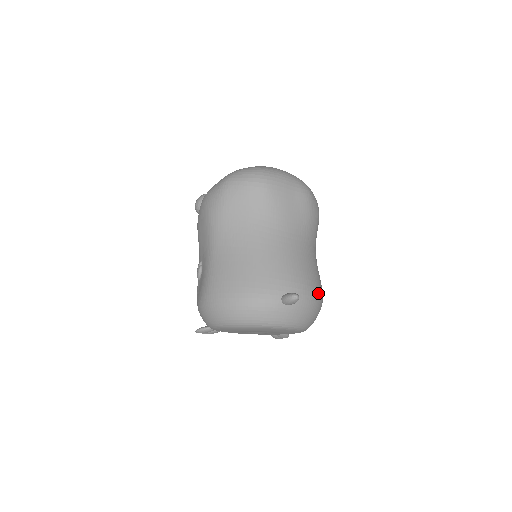
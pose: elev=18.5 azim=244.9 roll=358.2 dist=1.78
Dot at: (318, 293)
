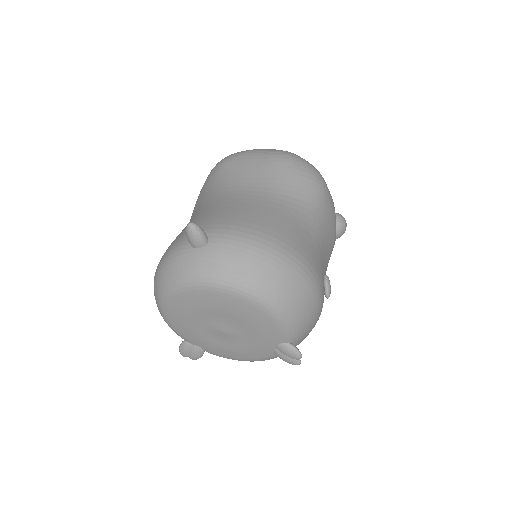
Dot at: (263, 238)
